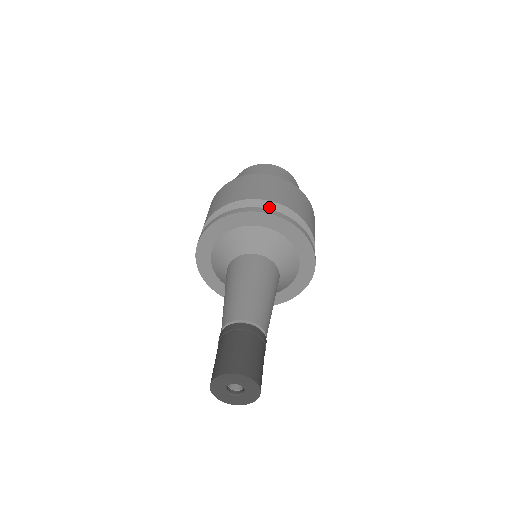
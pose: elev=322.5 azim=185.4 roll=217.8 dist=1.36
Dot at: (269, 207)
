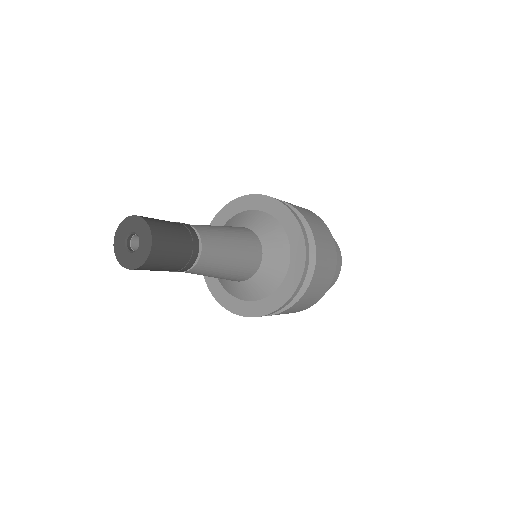
Dot at: occluded
